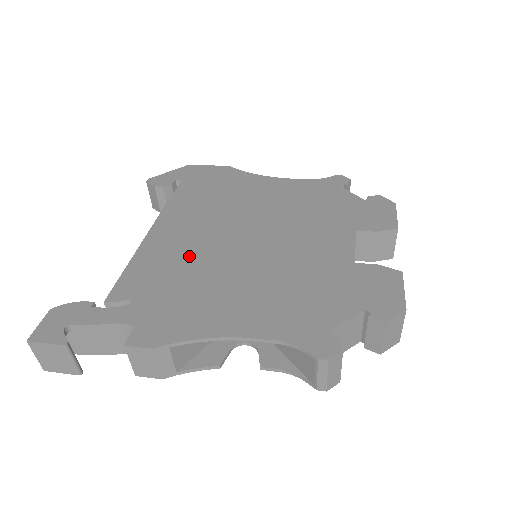
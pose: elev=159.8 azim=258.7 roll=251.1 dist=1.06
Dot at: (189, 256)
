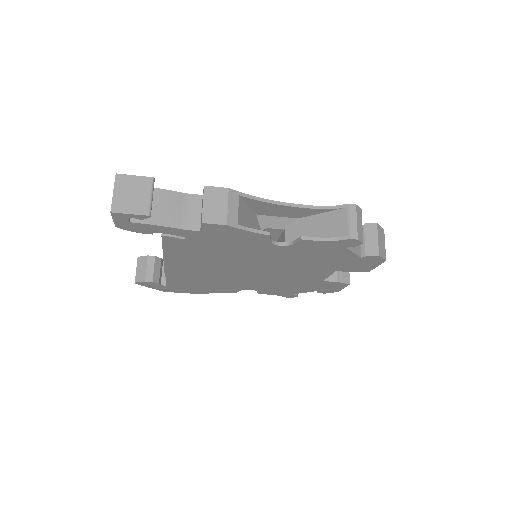
Dot at: occluded
